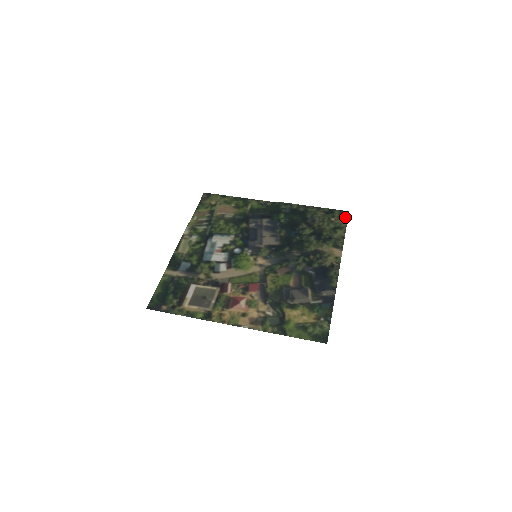
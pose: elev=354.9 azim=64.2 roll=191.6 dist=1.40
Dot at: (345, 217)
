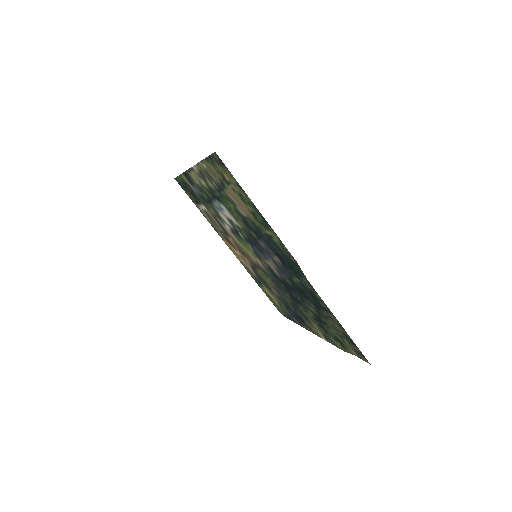
Dot at: (359, 357)
